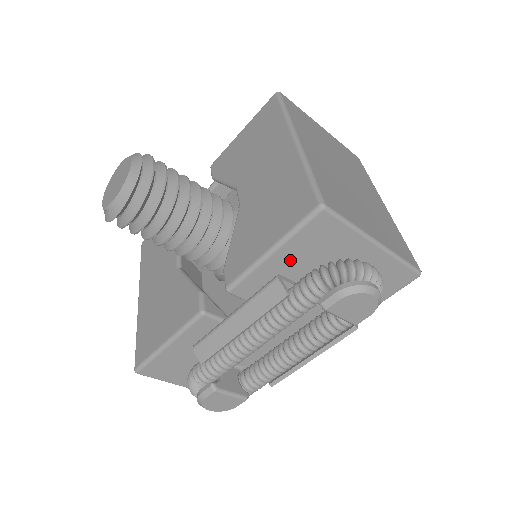
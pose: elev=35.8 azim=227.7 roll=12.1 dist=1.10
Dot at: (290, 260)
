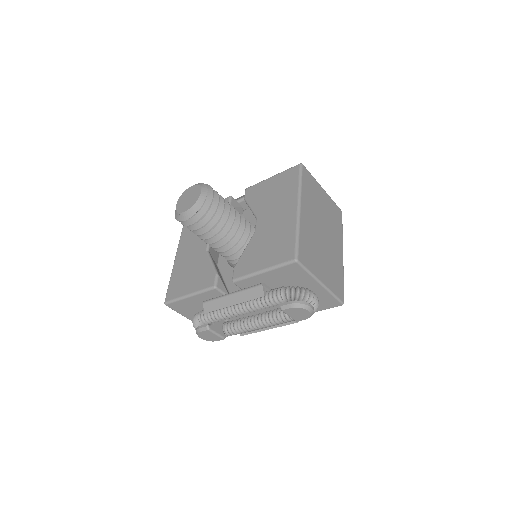
Dot at: (272, 278)
